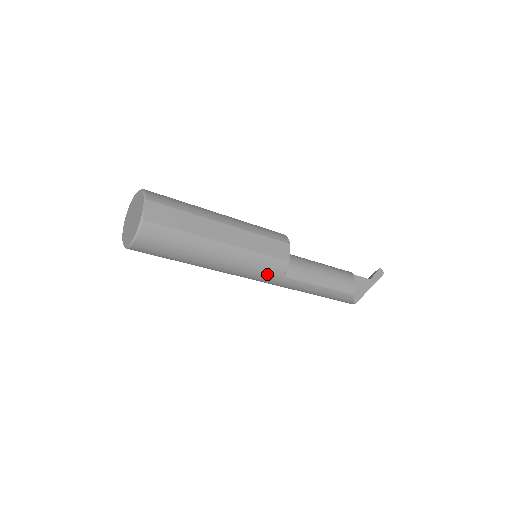
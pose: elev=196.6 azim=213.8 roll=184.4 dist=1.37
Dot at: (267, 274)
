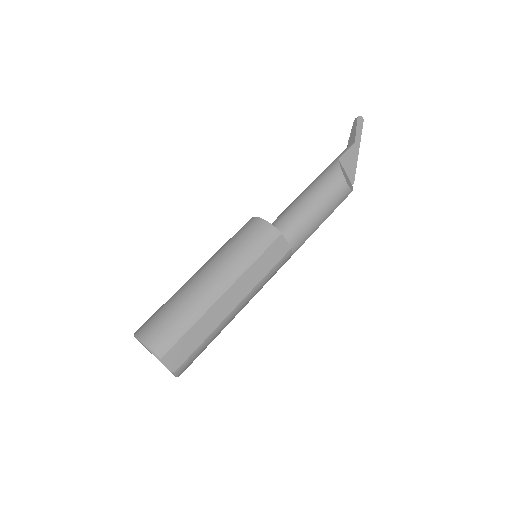
Dot at: occluded
